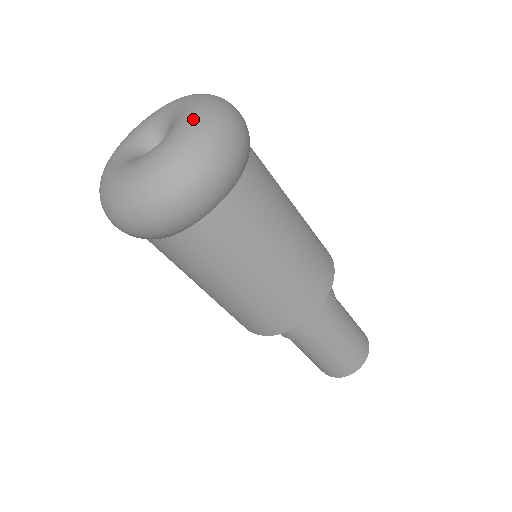
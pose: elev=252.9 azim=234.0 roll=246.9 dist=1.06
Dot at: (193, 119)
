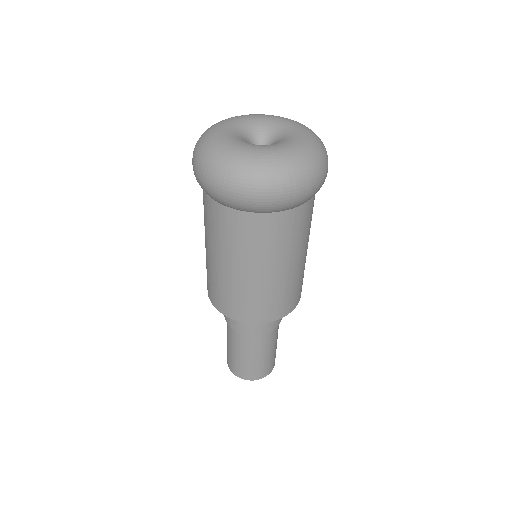
Dot at: (299, 151)
